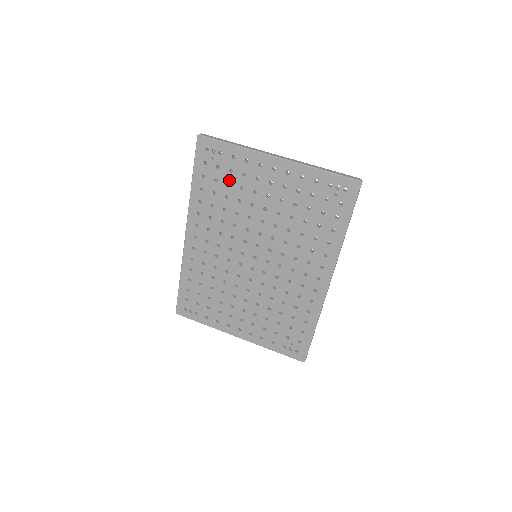
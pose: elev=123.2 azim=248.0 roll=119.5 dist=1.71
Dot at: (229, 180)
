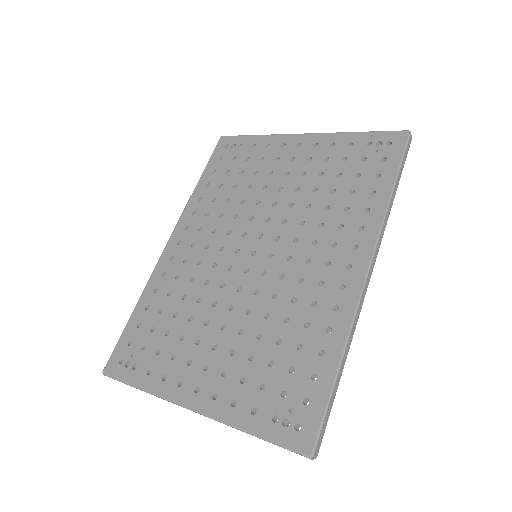
Dot at: (243, 168)
